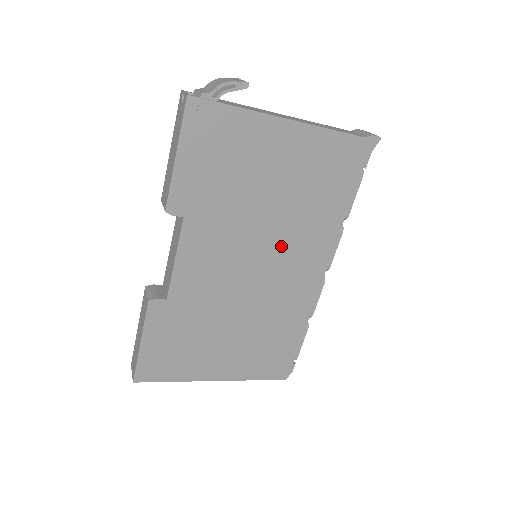
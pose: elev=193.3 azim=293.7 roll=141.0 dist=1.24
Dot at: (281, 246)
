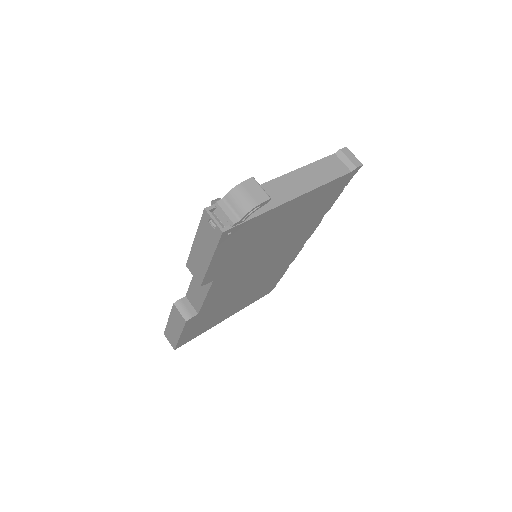
Dot at: (278, 251)
